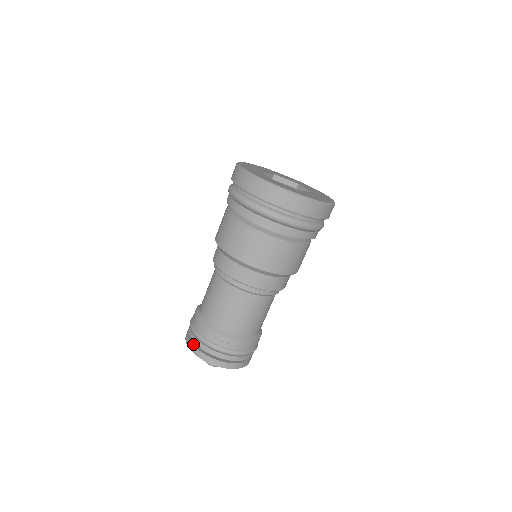
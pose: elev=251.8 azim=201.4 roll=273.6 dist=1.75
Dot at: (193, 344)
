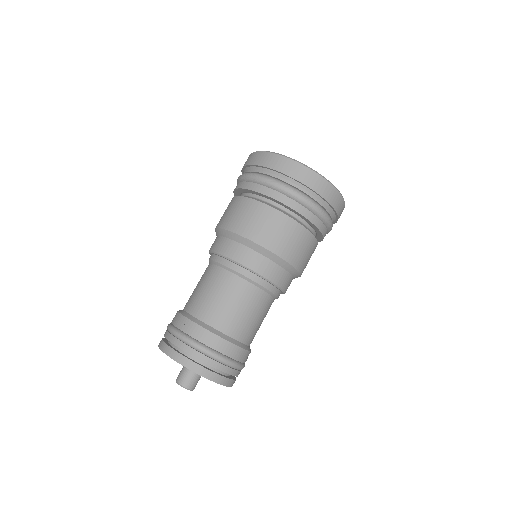
Dot at: (165, 338)
